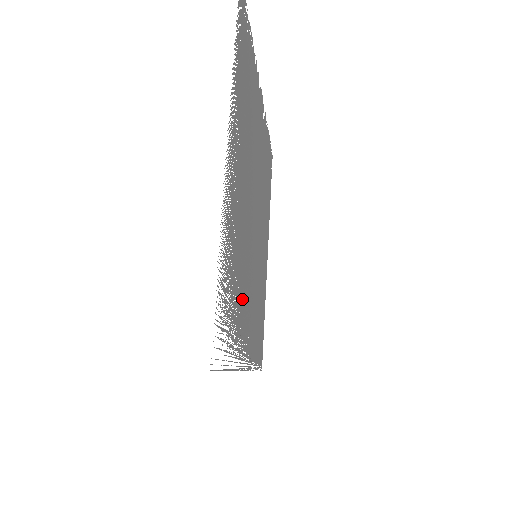
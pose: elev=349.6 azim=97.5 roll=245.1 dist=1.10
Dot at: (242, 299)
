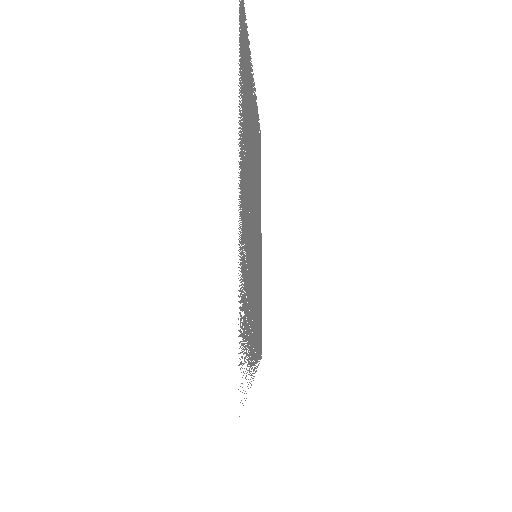
Dot at: occluded
